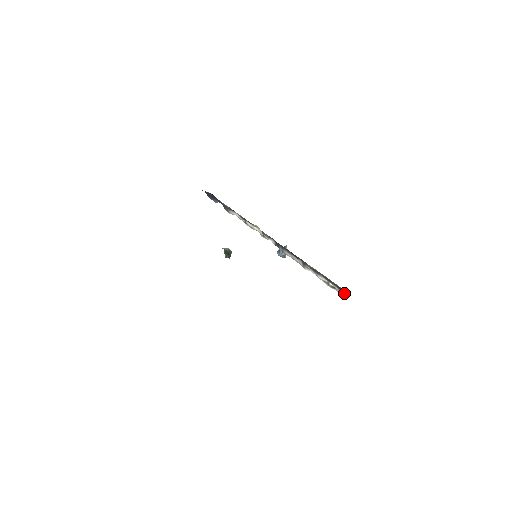
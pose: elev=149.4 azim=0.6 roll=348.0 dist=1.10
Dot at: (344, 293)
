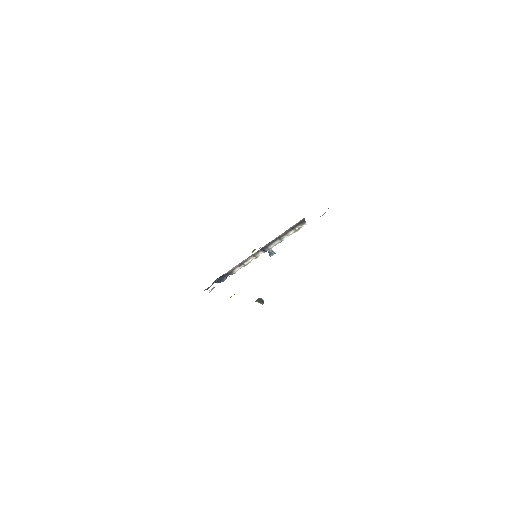
Dot at: (303, 223)
